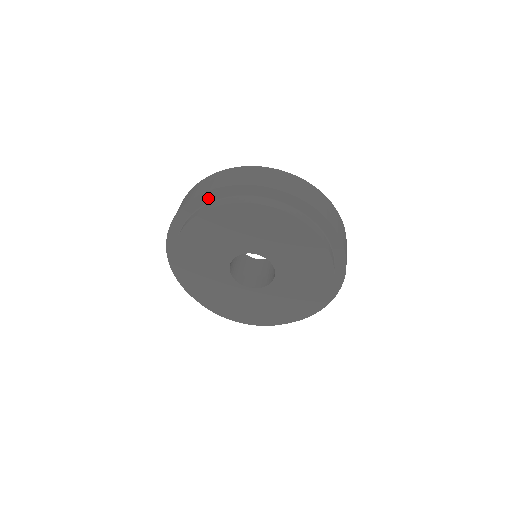
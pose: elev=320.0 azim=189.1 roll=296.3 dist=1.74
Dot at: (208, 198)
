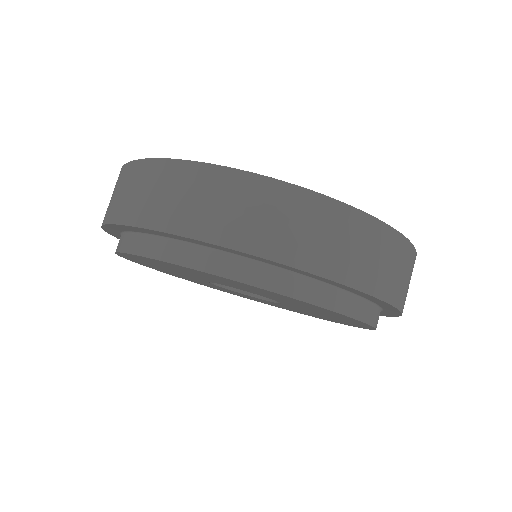
Dot at: (116, 235)
